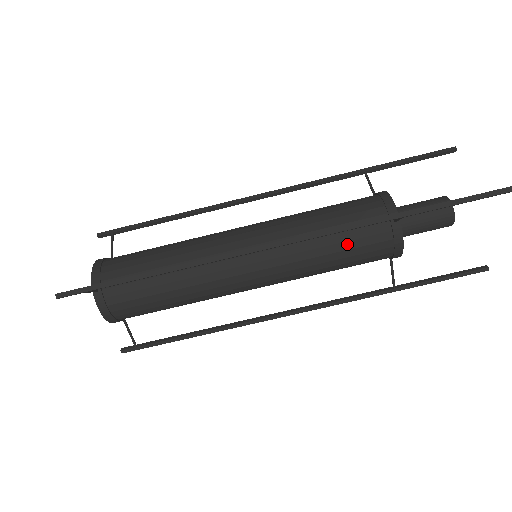
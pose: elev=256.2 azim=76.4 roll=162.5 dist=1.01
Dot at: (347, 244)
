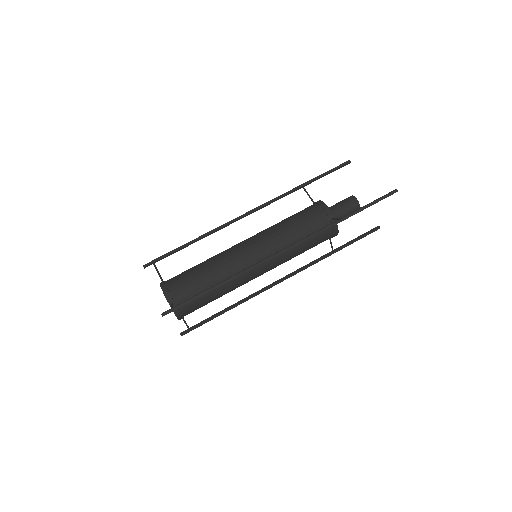
Dot at: (310, 238)
